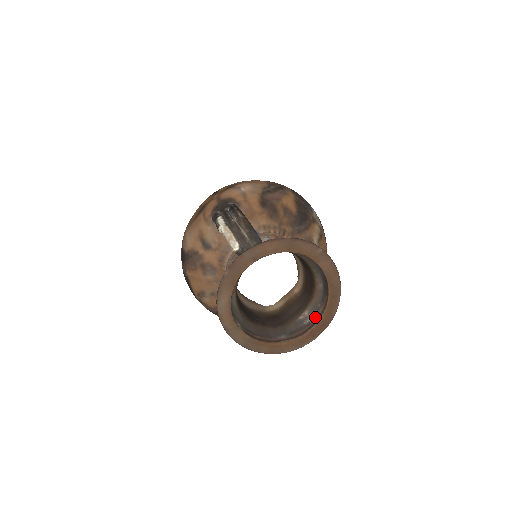
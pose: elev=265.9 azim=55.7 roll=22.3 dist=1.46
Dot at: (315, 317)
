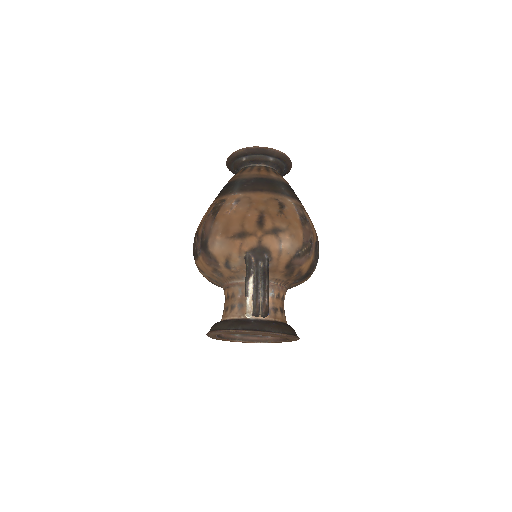
Dot at: (265, 336)
